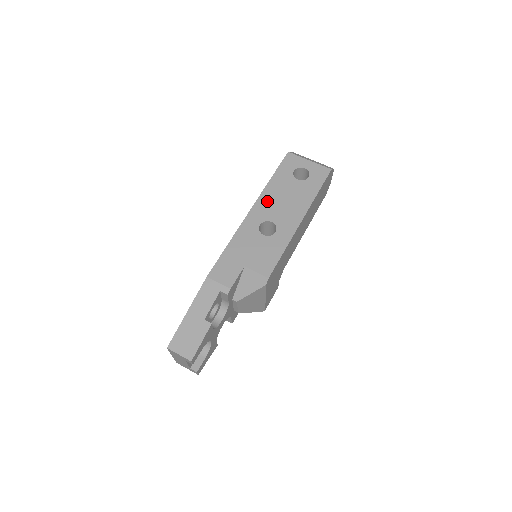
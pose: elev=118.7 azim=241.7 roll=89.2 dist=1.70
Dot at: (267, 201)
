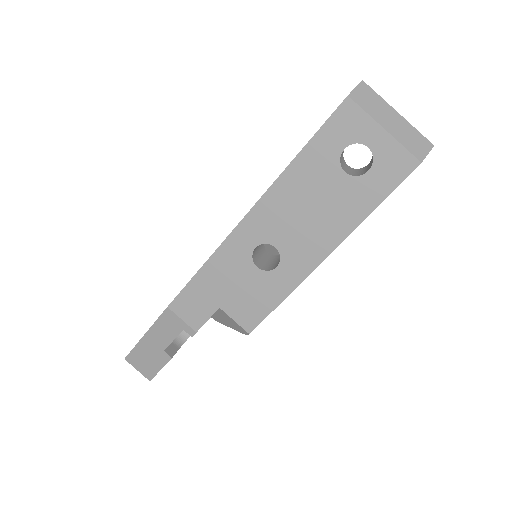
Dot at: (277, 205)
